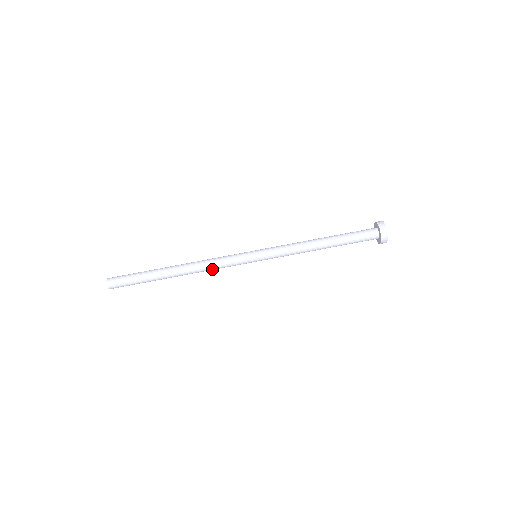
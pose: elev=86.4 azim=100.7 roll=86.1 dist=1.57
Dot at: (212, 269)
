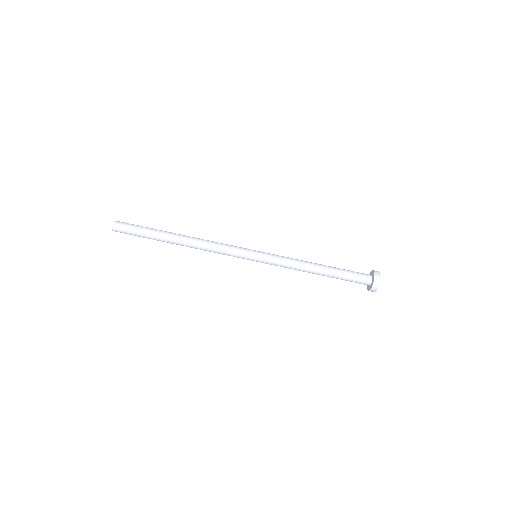
Dot at: (212, 251)
